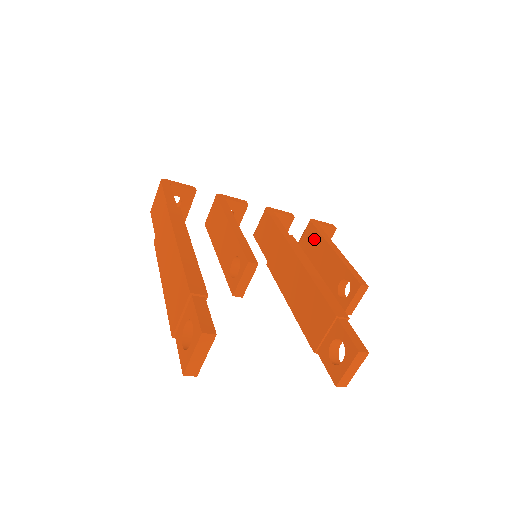
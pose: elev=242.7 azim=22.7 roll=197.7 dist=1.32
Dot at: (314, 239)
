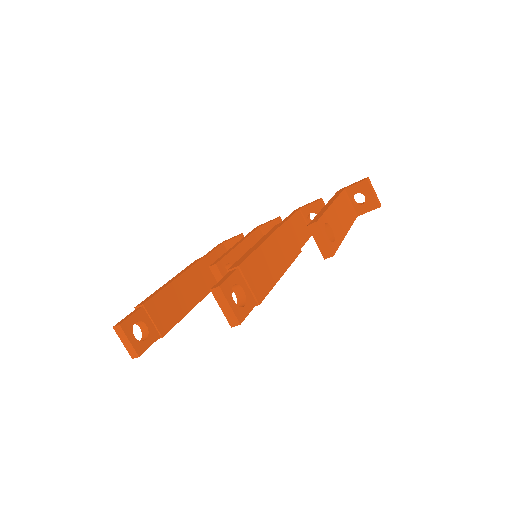
Dot at: occluded
